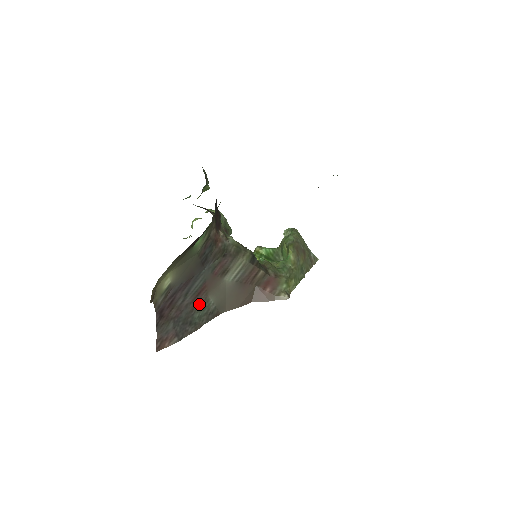
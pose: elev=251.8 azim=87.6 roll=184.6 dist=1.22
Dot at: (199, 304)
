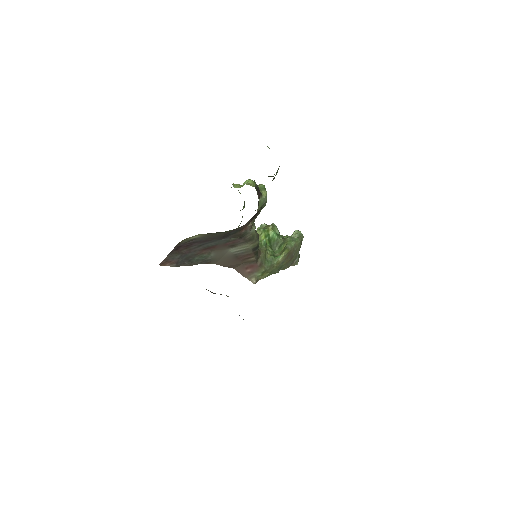
Dot at: (203, 253)
